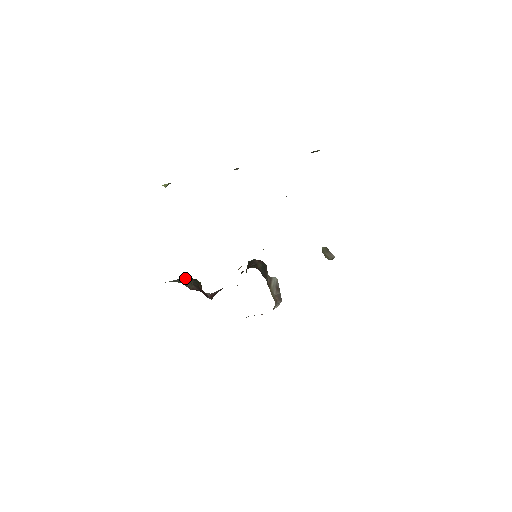
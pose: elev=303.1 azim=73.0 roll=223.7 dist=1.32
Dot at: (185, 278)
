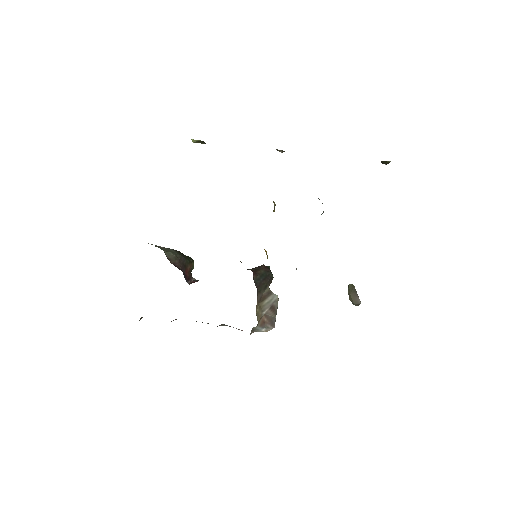
Dot at: (177, 251)
